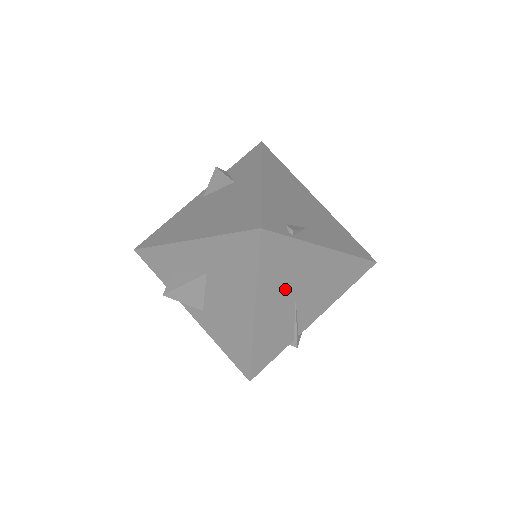
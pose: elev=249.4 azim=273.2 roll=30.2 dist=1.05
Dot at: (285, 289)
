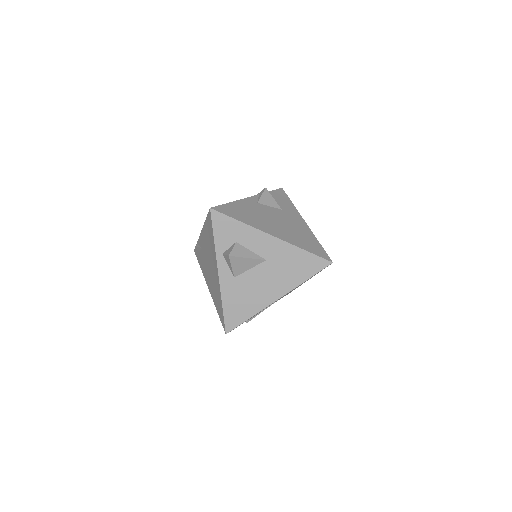
Dot at: (290, 291)
